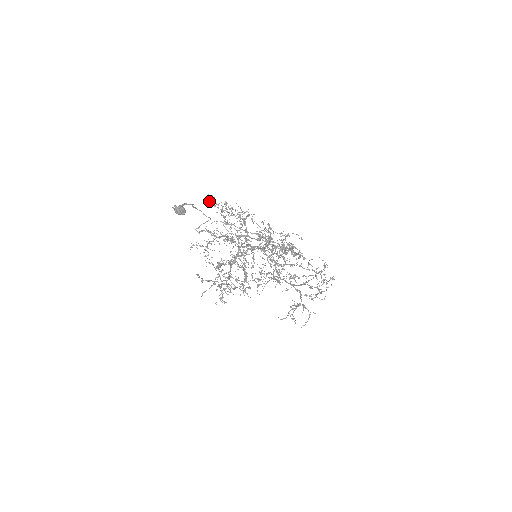
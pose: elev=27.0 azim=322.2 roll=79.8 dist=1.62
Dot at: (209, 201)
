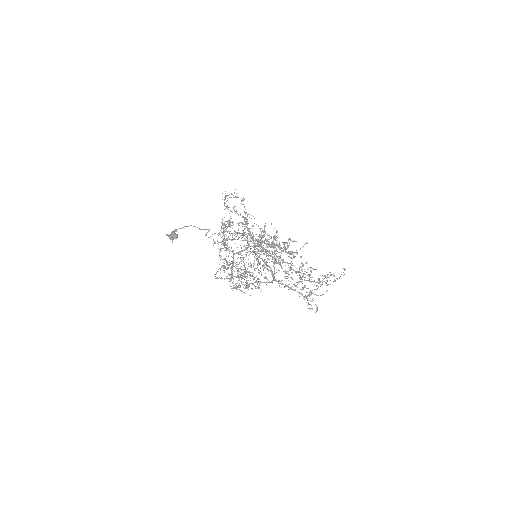
Dot at: (225, 198)
